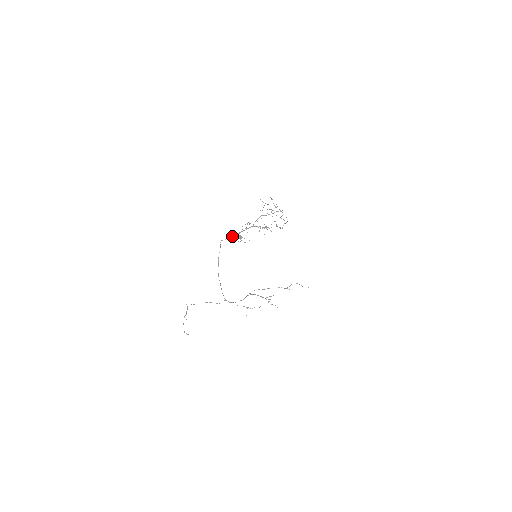
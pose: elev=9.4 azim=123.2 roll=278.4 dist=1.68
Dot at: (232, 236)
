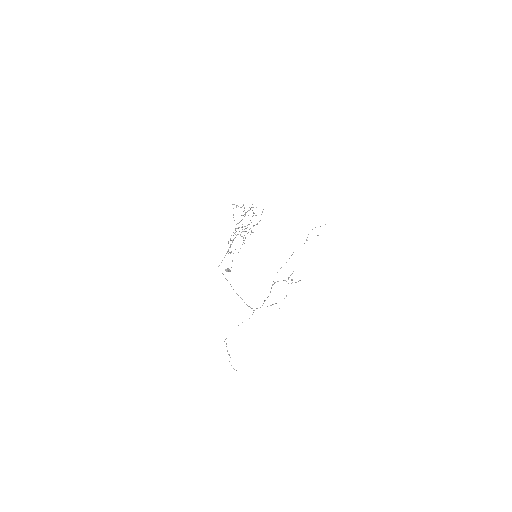
Dot at: (224, 257)
